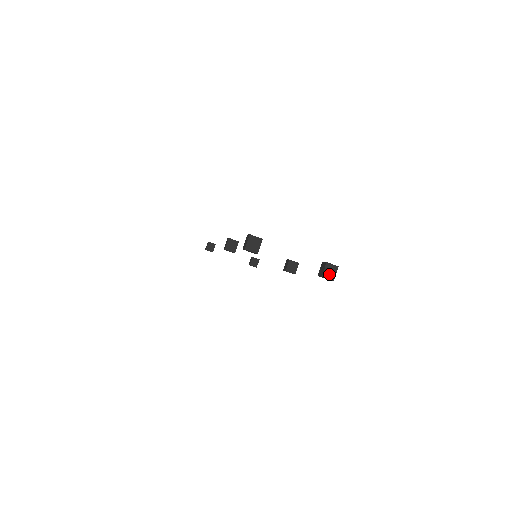
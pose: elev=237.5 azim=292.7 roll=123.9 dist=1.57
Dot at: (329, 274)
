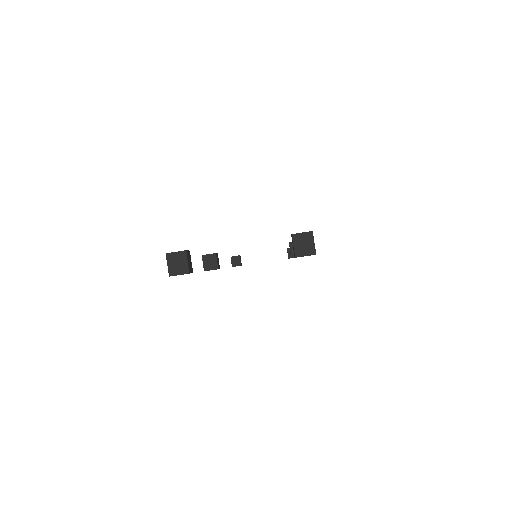
Dot at: (304, 249)
